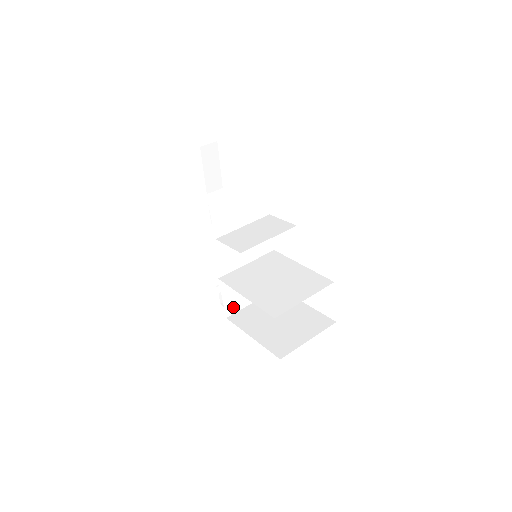
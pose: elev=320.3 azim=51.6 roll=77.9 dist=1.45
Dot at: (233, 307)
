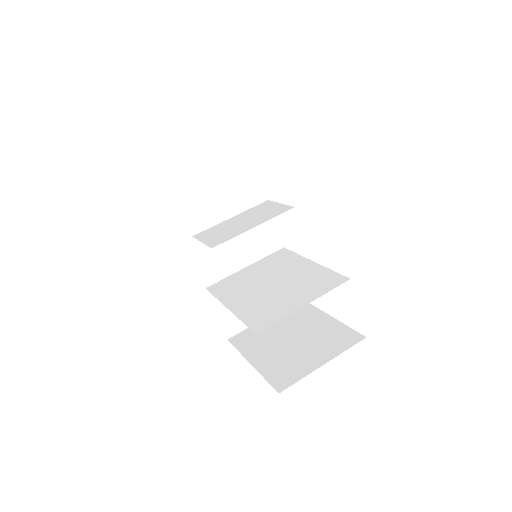
Dot at: (235, 325)
